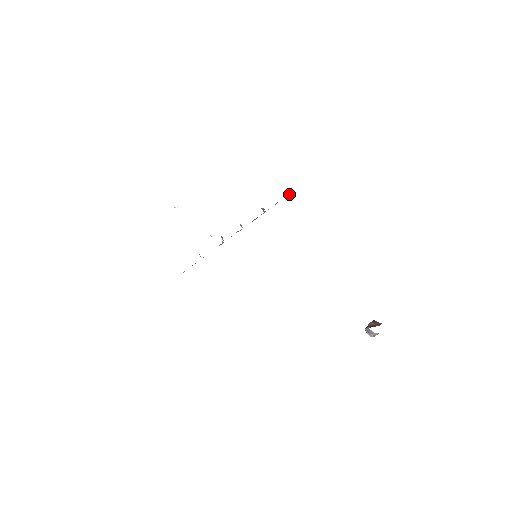
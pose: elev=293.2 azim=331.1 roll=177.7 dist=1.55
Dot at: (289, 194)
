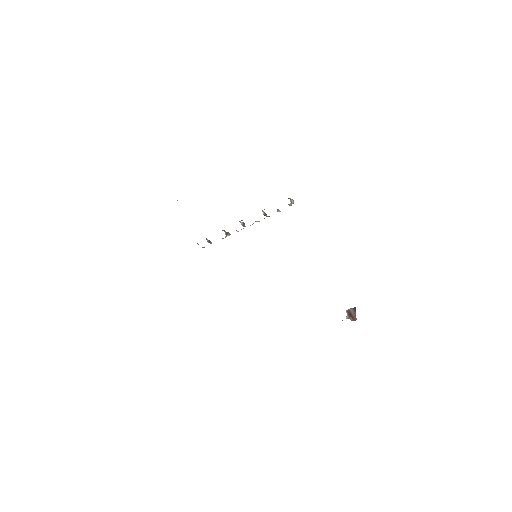
Dot at: occluded
